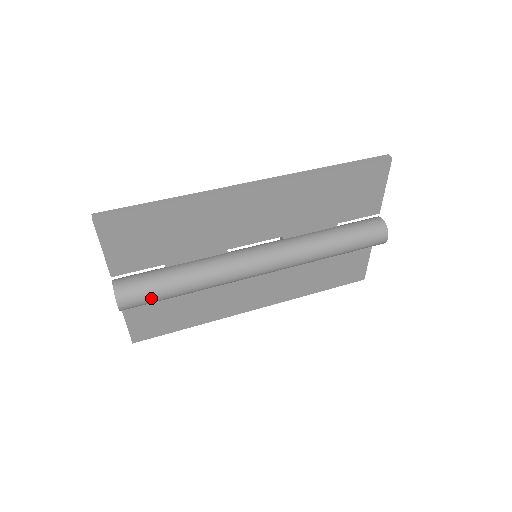
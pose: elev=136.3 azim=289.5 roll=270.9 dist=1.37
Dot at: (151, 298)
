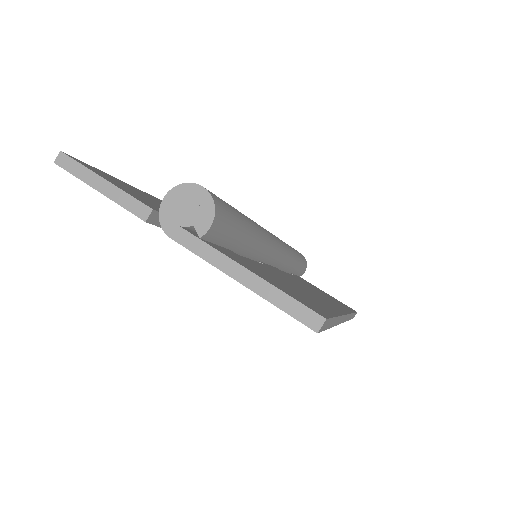
Dot at: occluded
